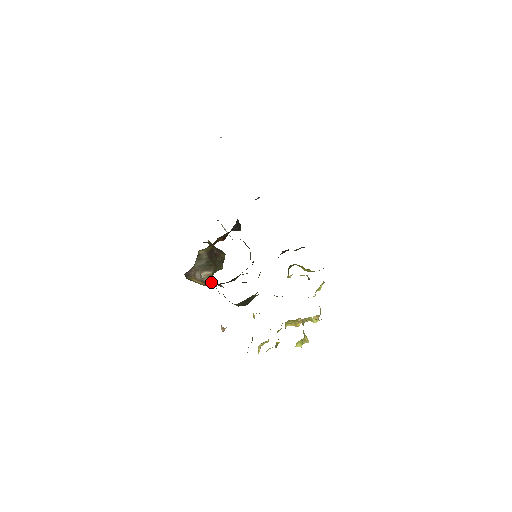
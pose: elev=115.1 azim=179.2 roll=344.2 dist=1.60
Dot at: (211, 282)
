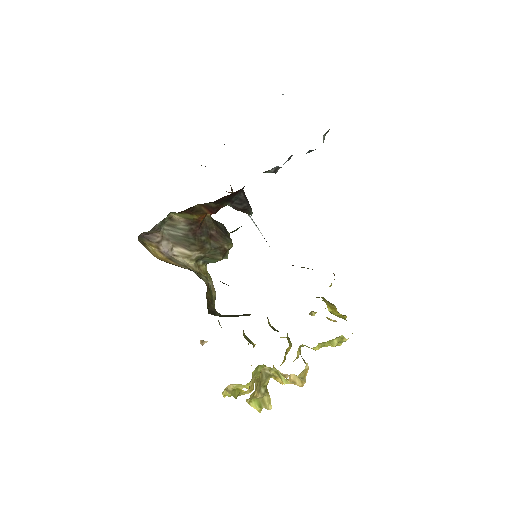
Dot at: (184, 264)
